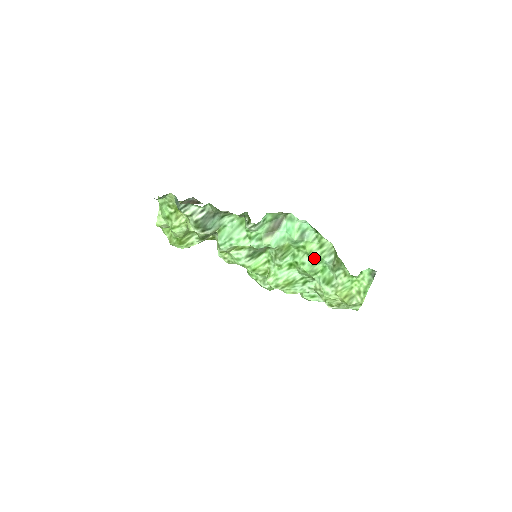
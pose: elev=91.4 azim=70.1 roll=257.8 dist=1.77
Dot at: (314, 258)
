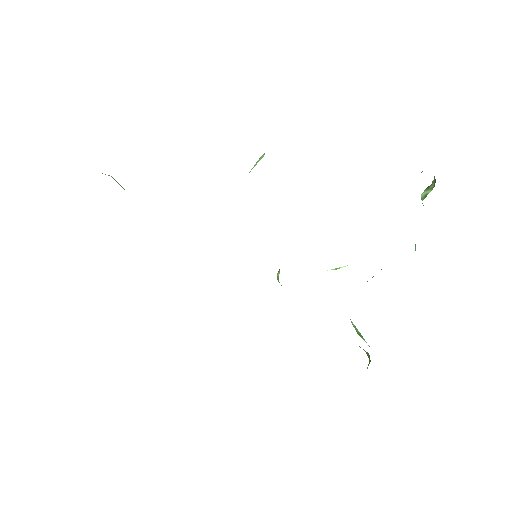
Dot at: occluded
